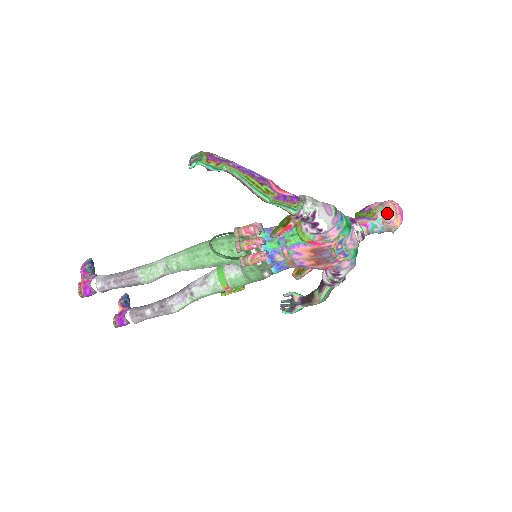
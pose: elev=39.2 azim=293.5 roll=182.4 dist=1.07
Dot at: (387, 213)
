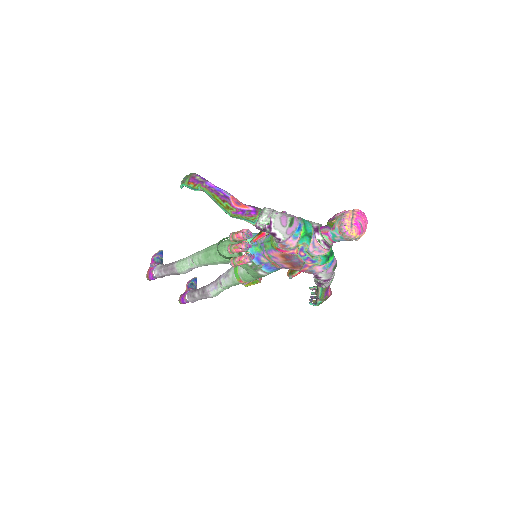
Dot at: (342, 224)
